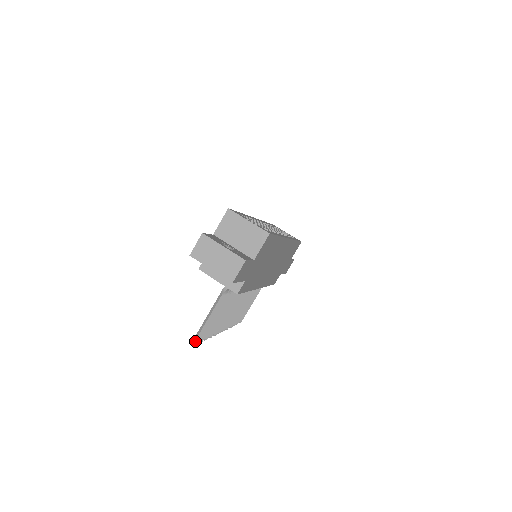
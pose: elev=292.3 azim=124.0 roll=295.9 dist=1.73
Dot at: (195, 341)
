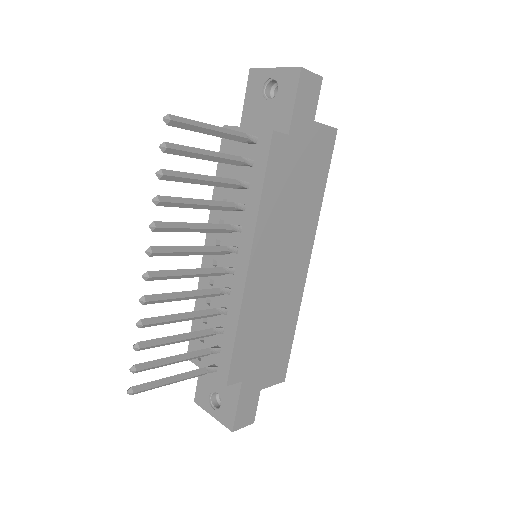
Dot at: (173, 116)
